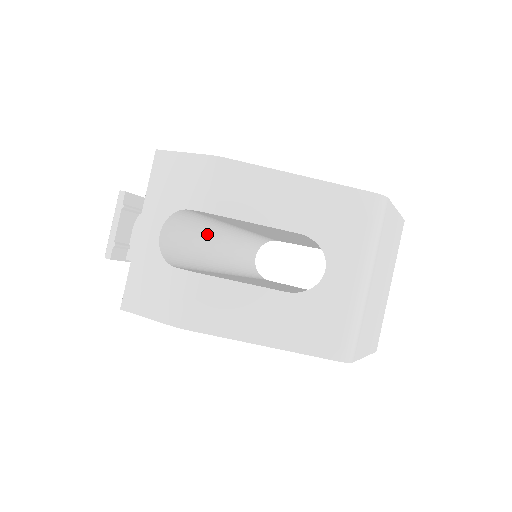
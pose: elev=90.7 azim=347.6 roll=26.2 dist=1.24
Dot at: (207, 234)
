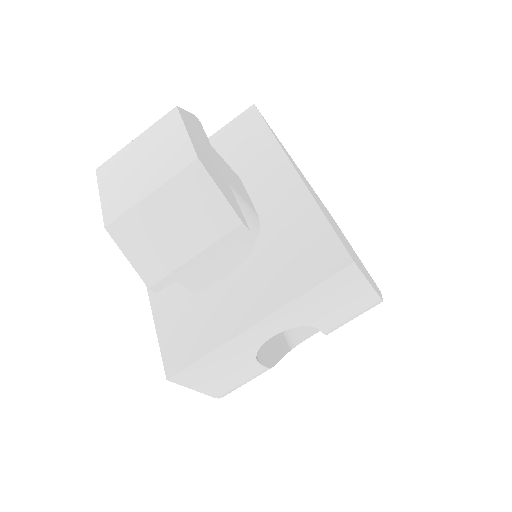
Dot at: occluded
